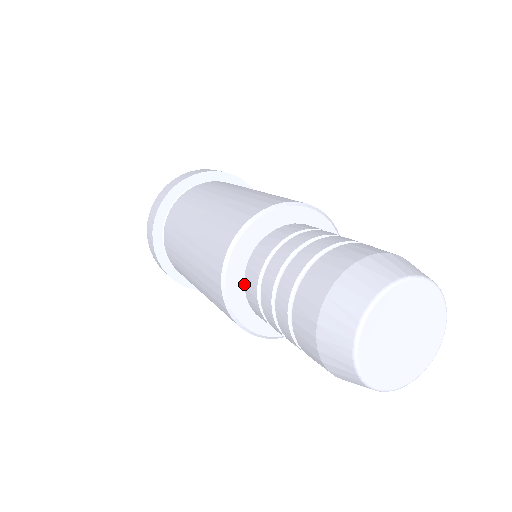
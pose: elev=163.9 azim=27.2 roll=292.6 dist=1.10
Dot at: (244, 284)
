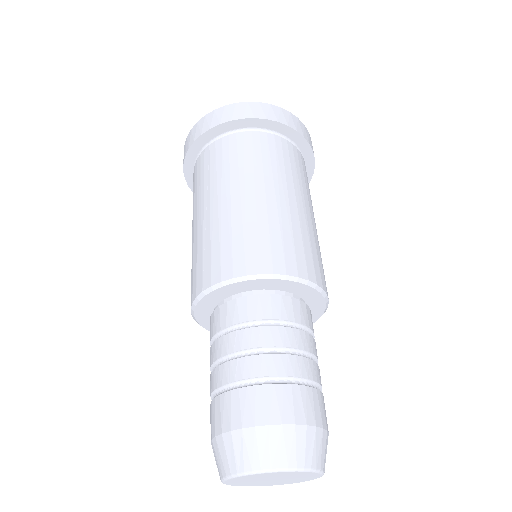
Dot at: (215, 309)
